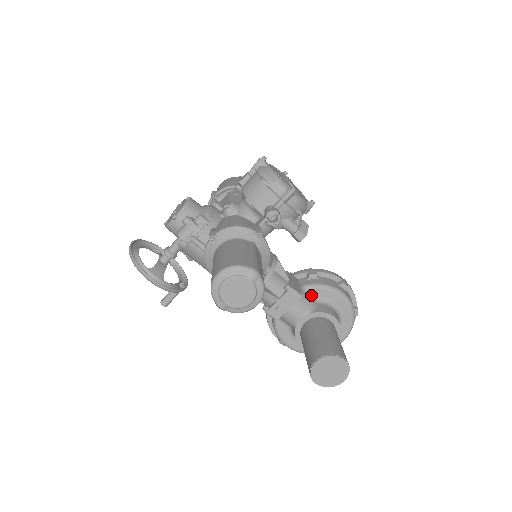
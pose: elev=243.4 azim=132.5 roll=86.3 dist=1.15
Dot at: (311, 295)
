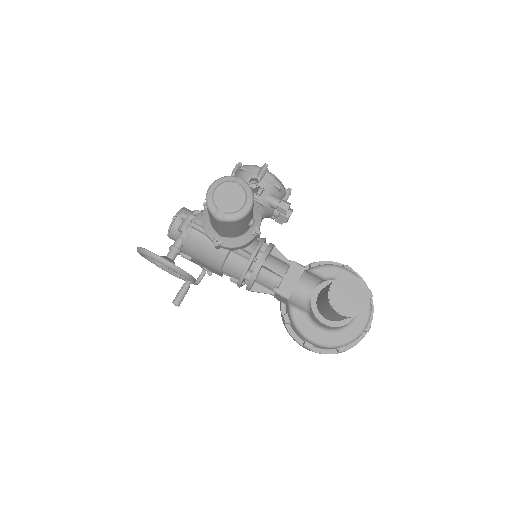
Dot at: (317, 275)
